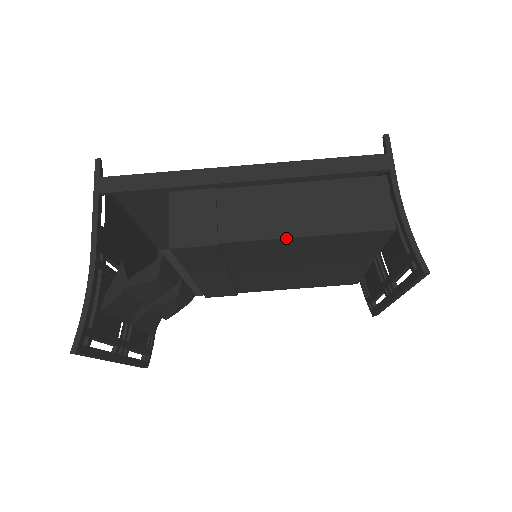
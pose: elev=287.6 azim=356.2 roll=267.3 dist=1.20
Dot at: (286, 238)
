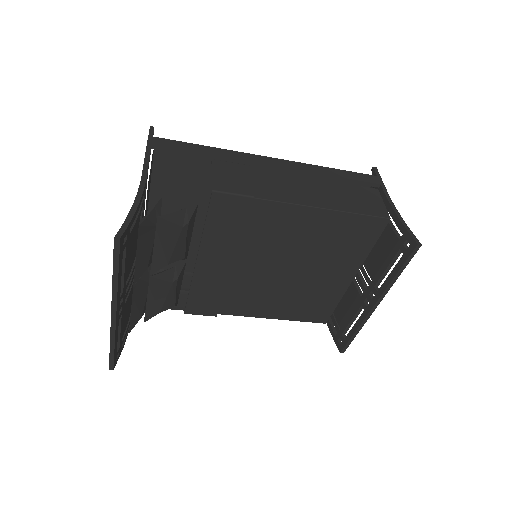
Dot at: (308, 207)
